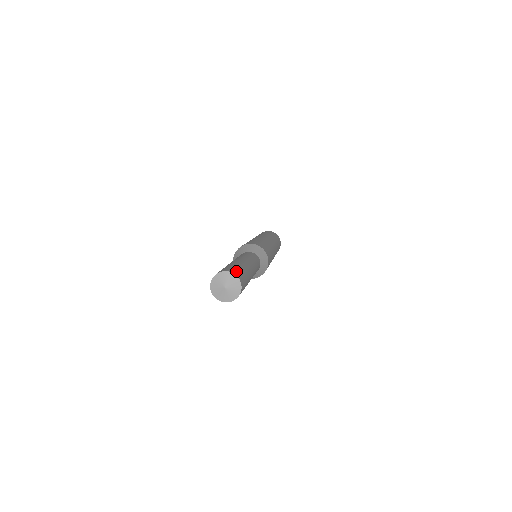
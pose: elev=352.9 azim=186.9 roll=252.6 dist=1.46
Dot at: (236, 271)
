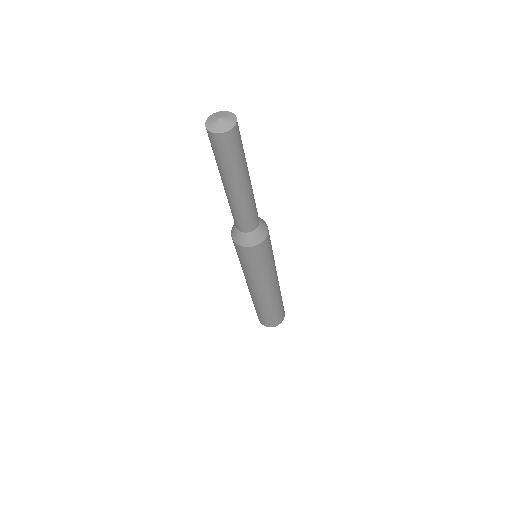
Dot at: occluded
